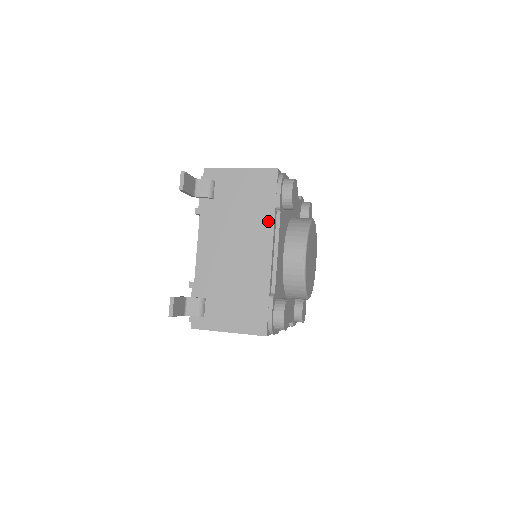
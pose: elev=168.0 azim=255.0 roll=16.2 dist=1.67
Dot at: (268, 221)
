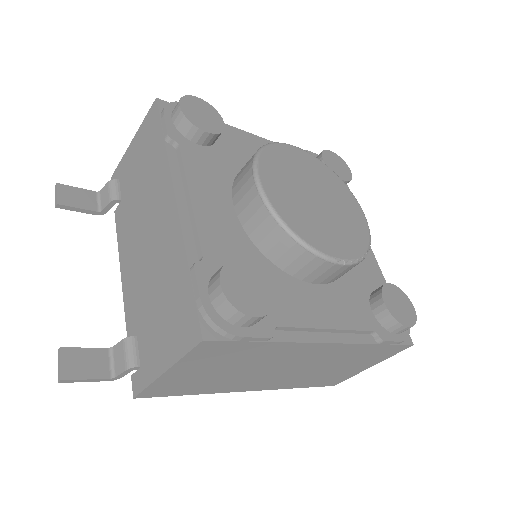
Dot at: (163, 166)
